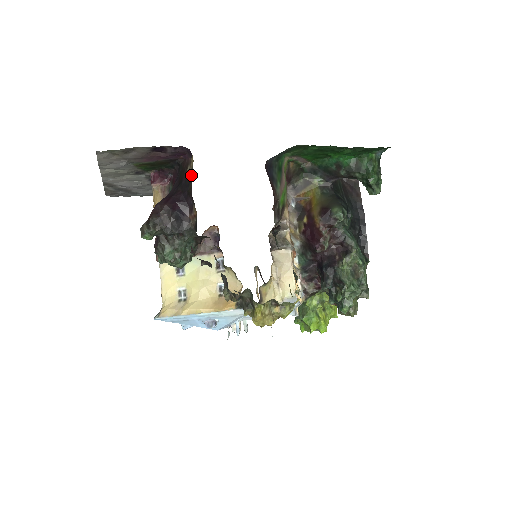
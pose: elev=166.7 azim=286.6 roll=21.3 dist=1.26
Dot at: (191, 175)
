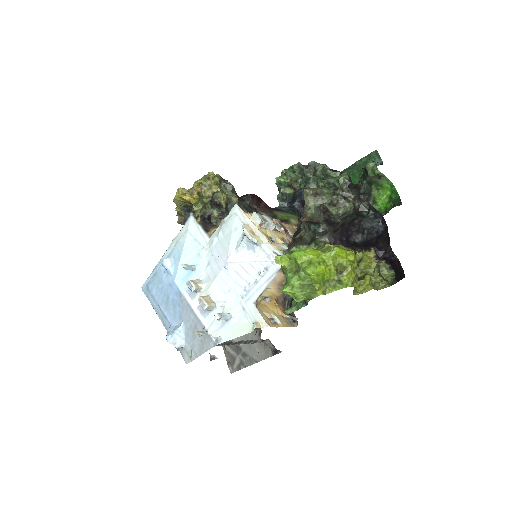
Dot at: occluded
